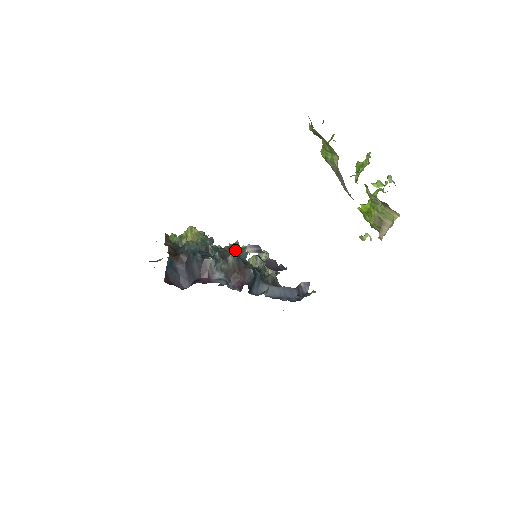
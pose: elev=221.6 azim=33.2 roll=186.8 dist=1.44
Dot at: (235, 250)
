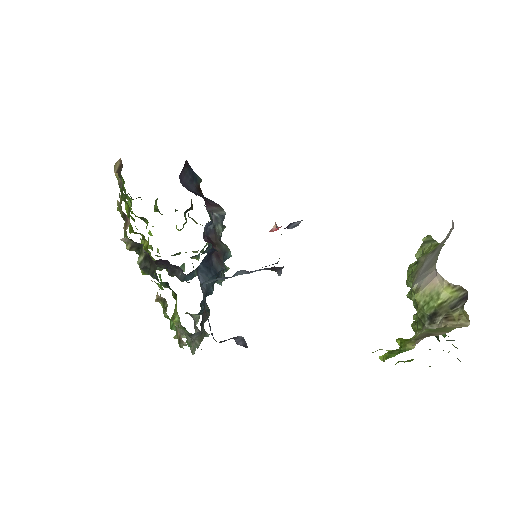
Dot at: occluded
